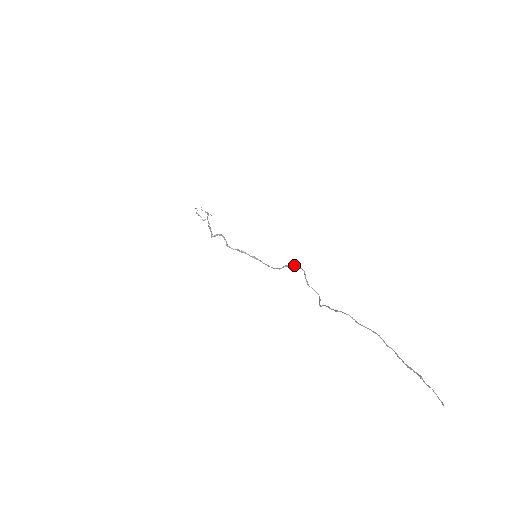
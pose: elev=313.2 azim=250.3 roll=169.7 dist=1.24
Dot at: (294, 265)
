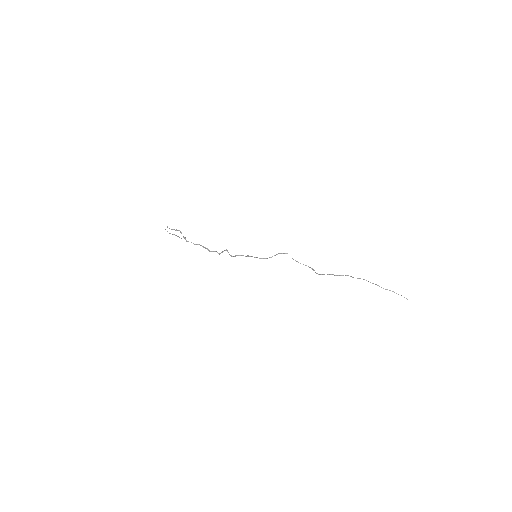
Dot at: (282, 253)
